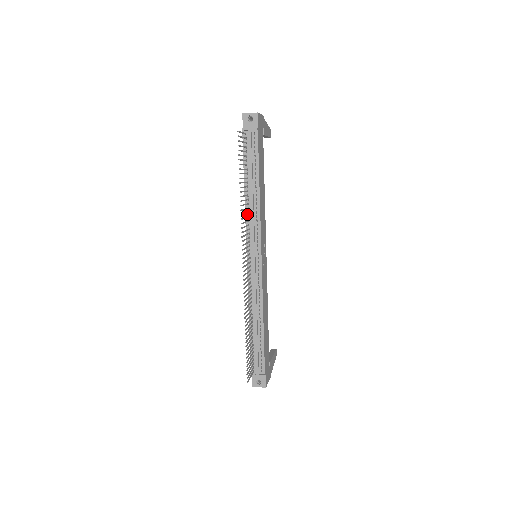
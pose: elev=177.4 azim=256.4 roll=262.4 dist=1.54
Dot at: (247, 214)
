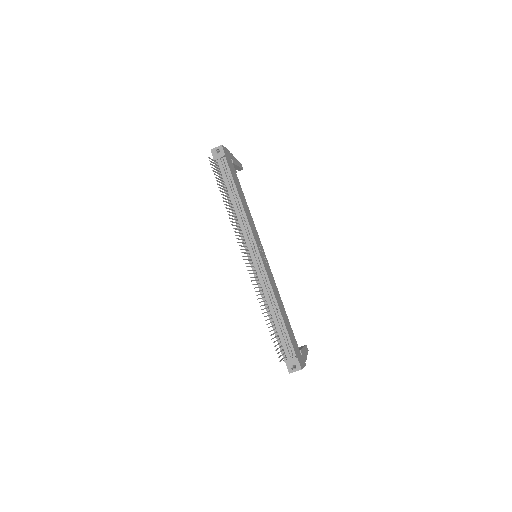
Dot at: (237, 222)
